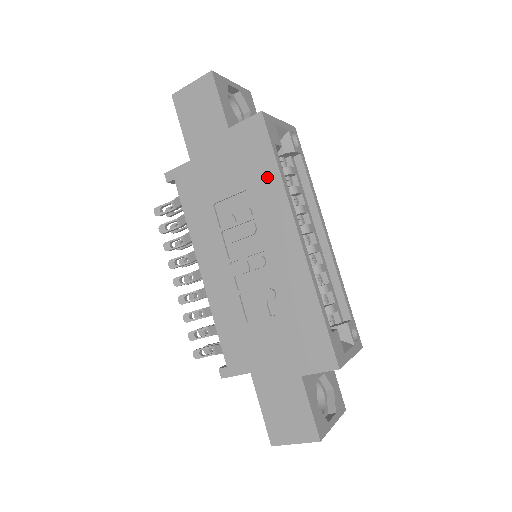
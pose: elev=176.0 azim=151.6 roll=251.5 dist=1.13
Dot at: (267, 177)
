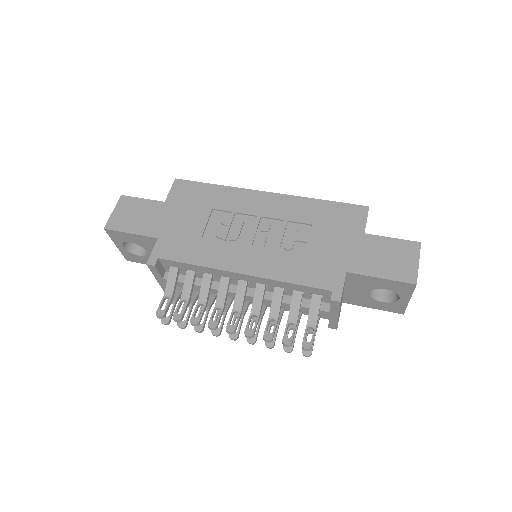
Dot at: (216, 193)
